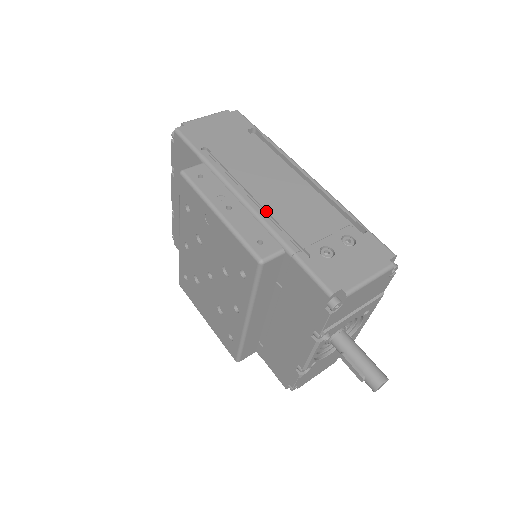
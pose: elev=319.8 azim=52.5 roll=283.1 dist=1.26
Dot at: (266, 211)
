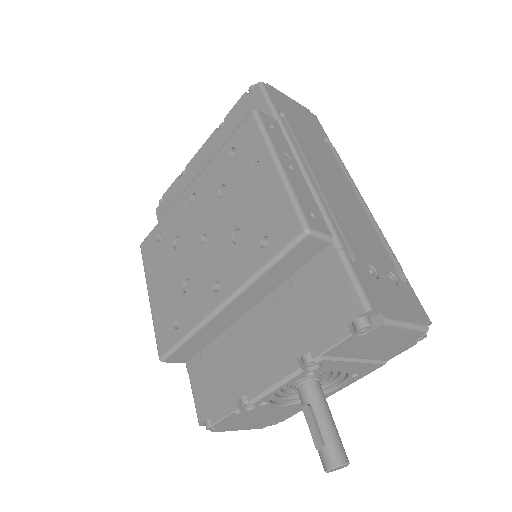
Dot at: (324, 197)
